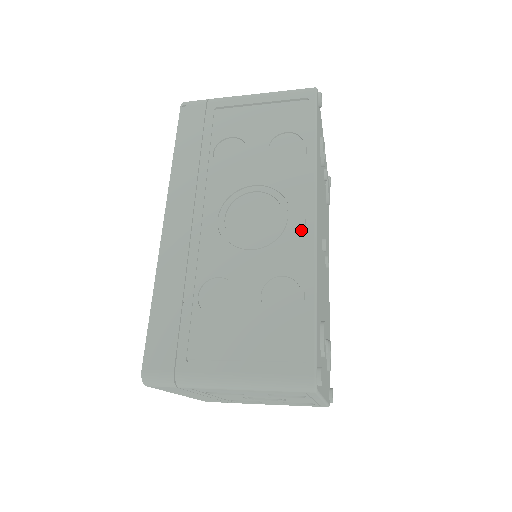
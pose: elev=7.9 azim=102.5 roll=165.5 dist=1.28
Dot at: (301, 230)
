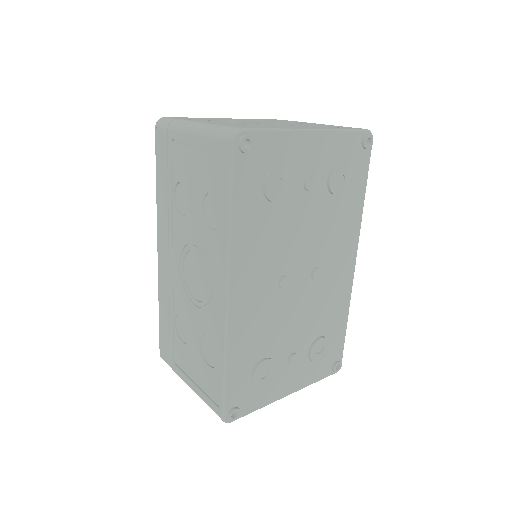
Dot at: (218, 305)
